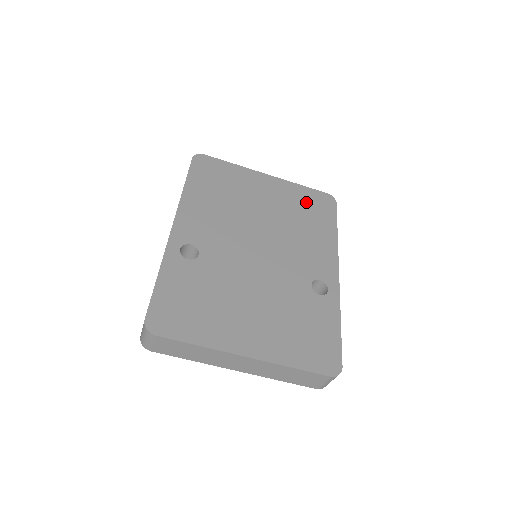
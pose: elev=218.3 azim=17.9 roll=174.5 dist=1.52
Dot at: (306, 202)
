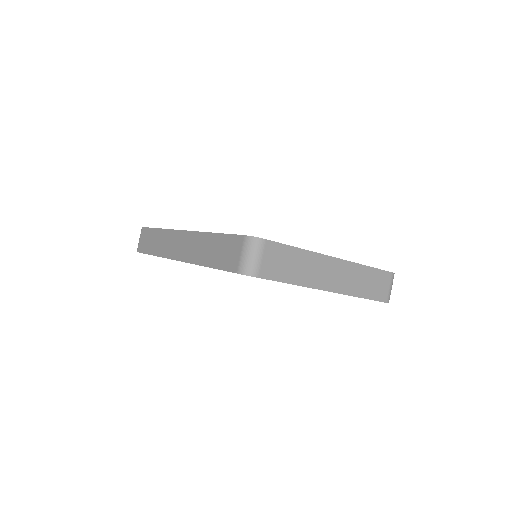
Dot at: occluded
